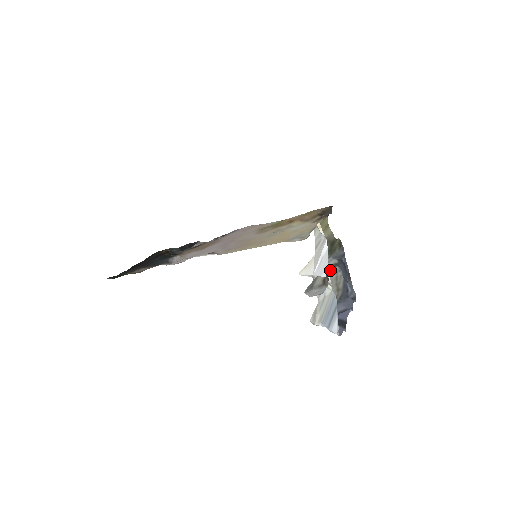
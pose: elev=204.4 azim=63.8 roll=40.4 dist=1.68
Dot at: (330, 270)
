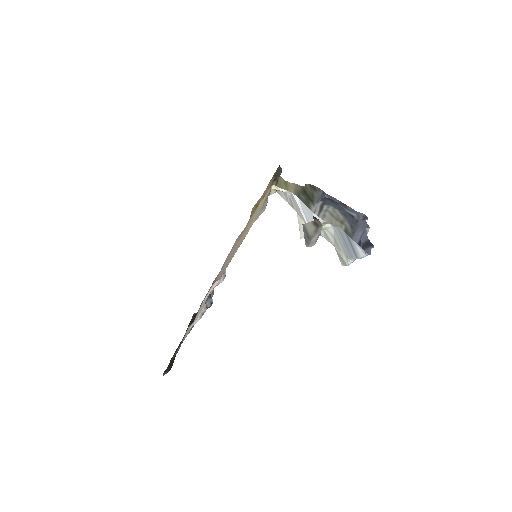
Dot at: (320, 213)
